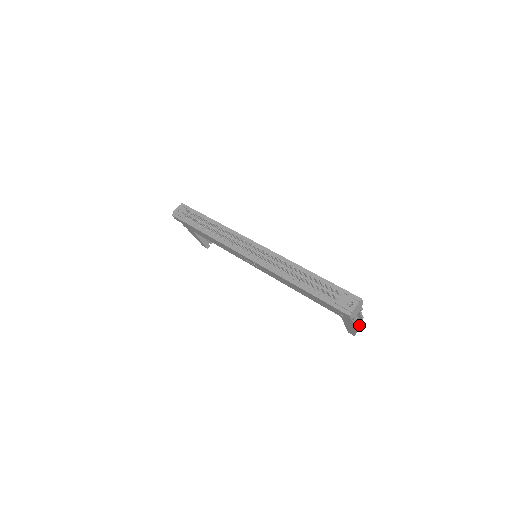
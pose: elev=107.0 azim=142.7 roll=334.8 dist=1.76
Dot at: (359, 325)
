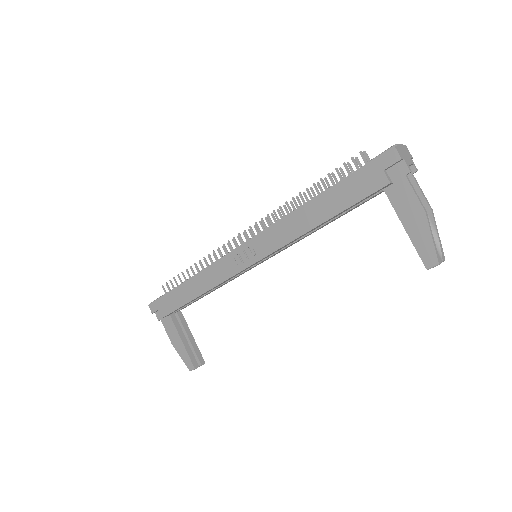
Dot at: (436, 244)
